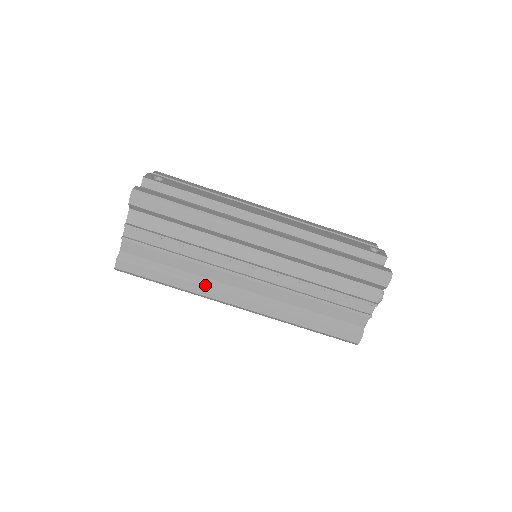
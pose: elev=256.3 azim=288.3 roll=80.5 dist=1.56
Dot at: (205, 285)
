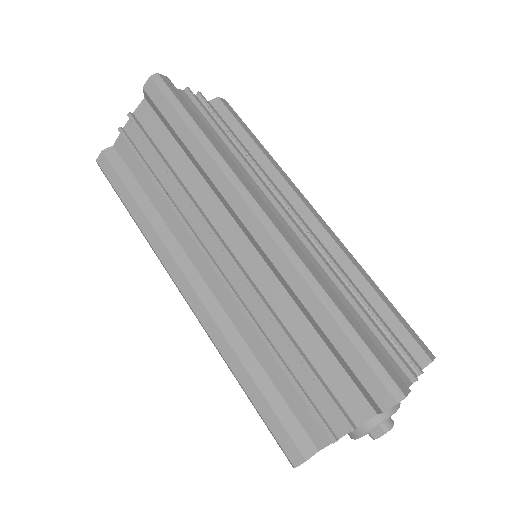
Dot at: (238, 168)
